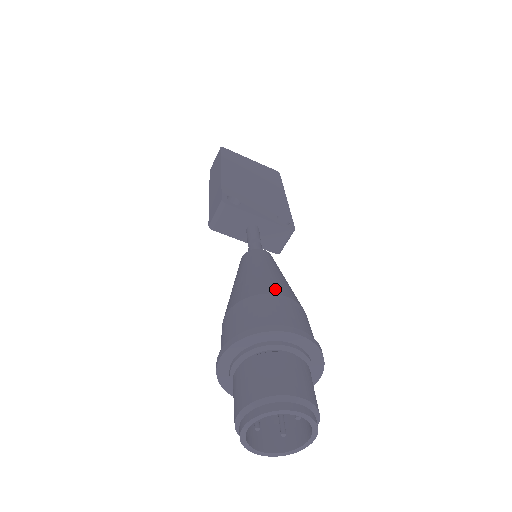
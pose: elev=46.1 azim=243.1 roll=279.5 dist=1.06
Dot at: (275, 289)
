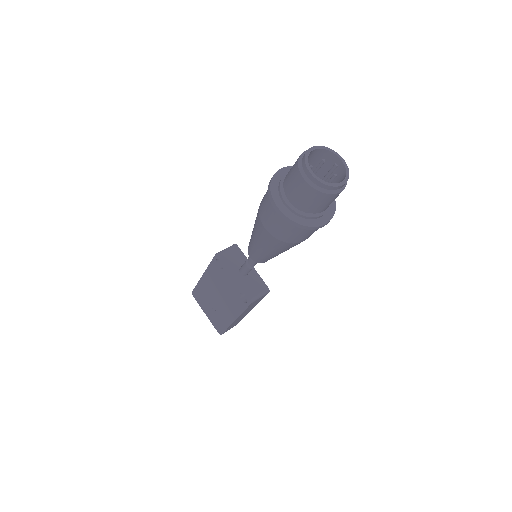
Dot at: occluded
